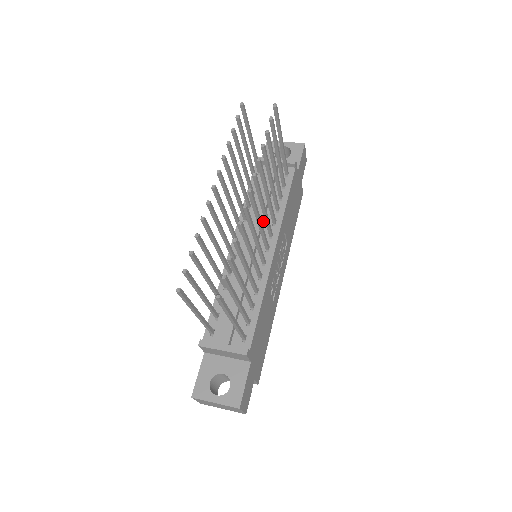
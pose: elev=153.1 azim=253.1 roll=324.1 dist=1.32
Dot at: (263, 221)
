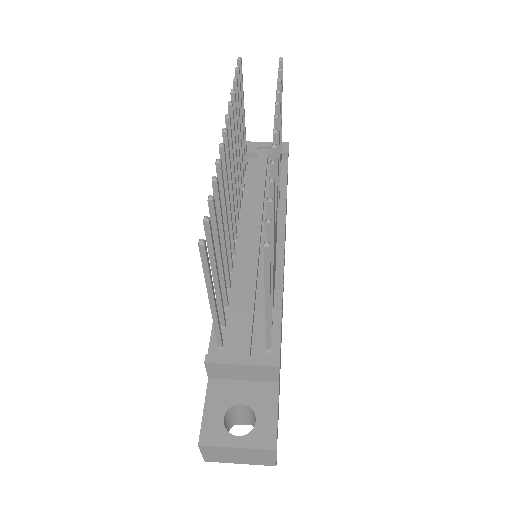
Dot at: (262, 211)
